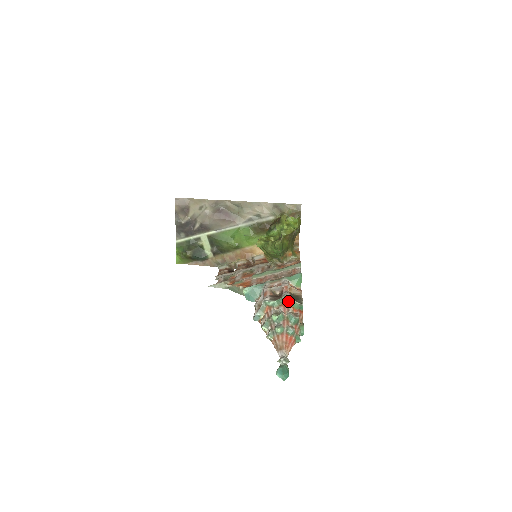
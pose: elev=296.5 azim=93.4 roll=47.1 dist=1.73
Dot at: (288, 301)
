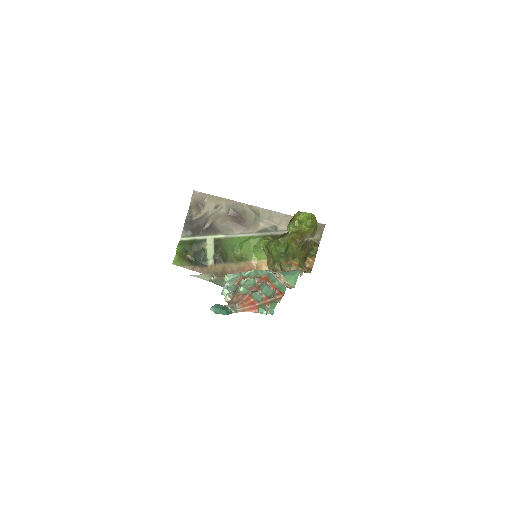
Dot at: (269, 276)
